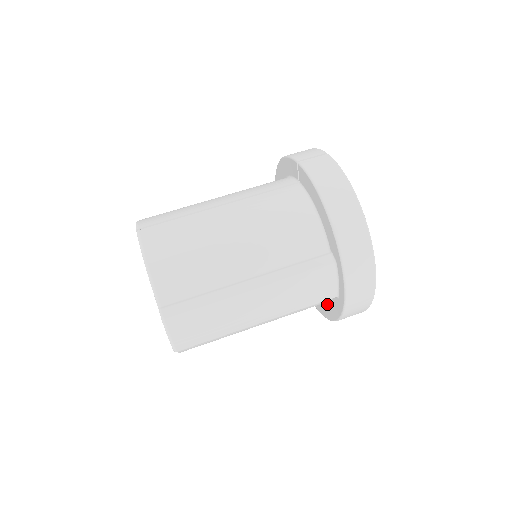
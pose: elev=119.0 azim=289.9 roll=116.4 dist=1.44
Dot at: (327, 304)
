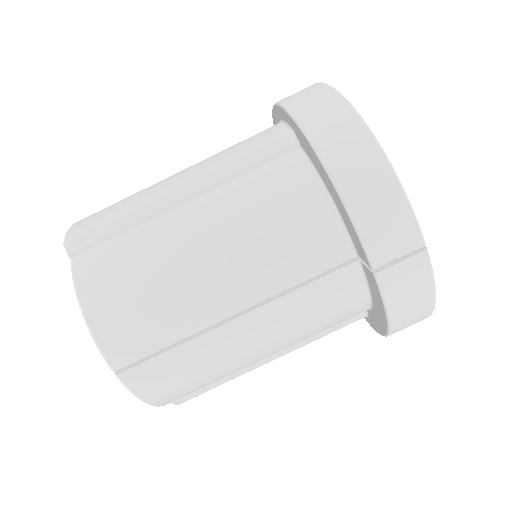
Dot at: occluded
